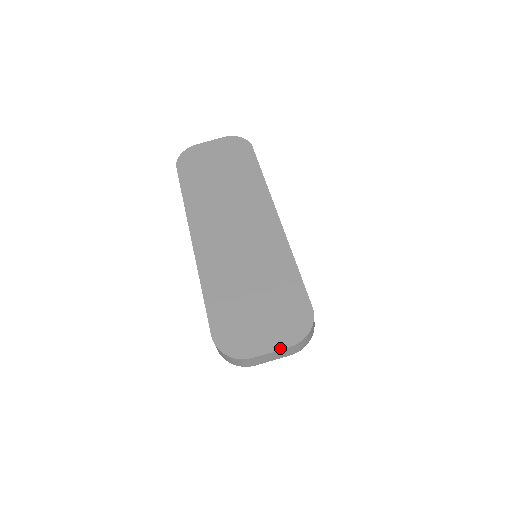
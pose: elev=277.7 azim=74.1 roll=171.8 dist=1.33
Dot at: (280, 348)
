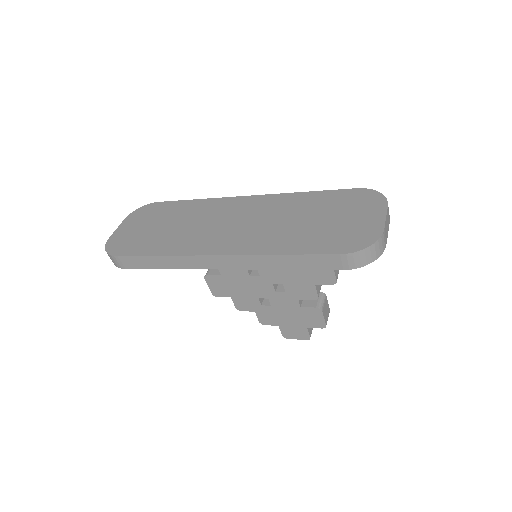
Dot at: (385, 211)
